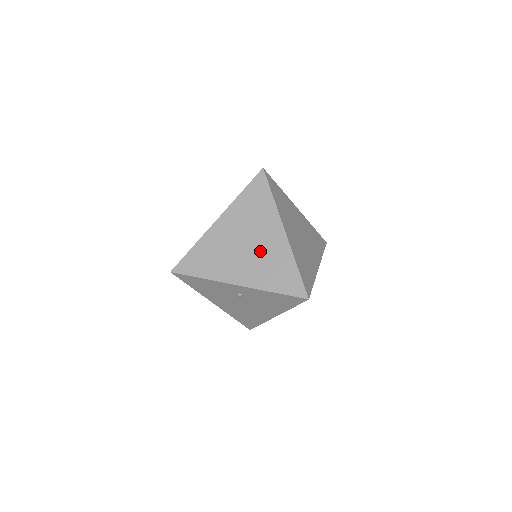
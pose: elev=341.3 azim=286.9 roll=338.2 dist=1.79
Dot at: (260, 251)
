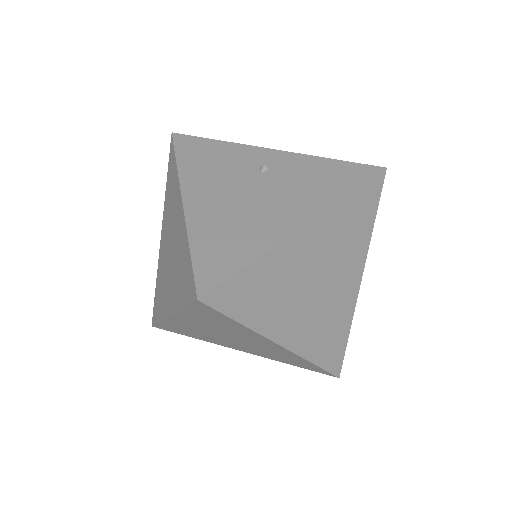
Dot at: (254, 346)
